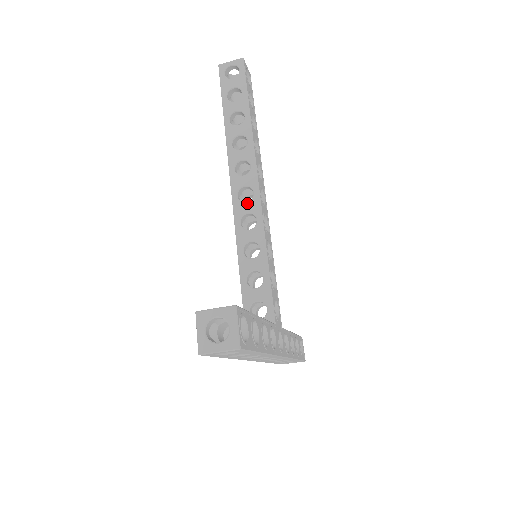
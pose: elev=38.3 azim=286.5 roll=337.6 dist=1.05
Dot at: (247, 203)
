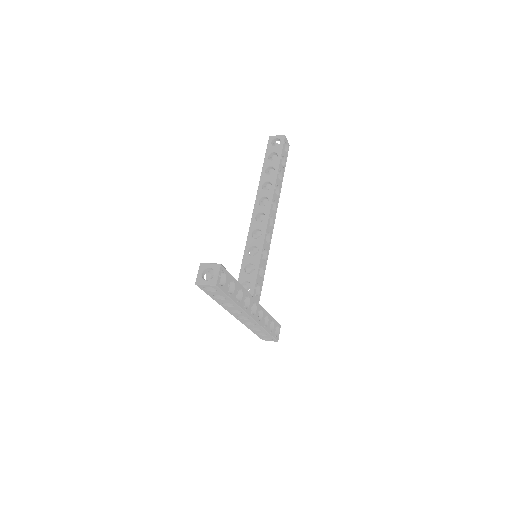
Dot at: (259, 222)
